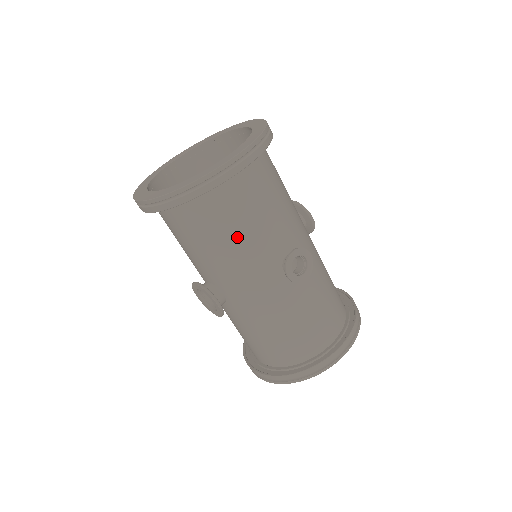
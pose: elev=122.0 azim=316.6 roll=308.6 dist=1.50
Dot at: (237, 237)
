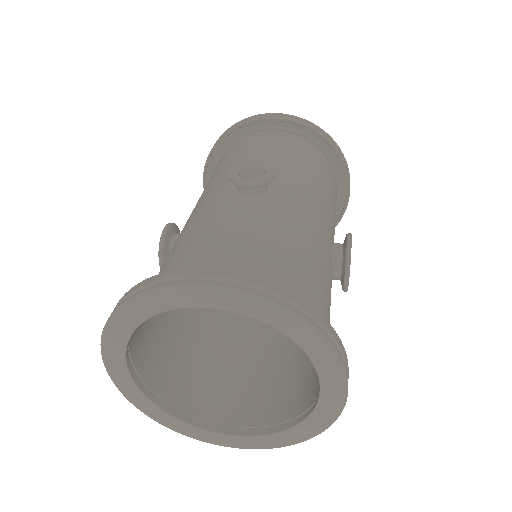
Dot at: (228, 165)
